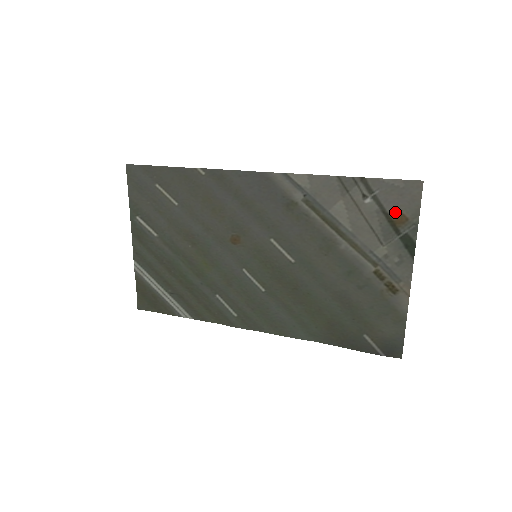
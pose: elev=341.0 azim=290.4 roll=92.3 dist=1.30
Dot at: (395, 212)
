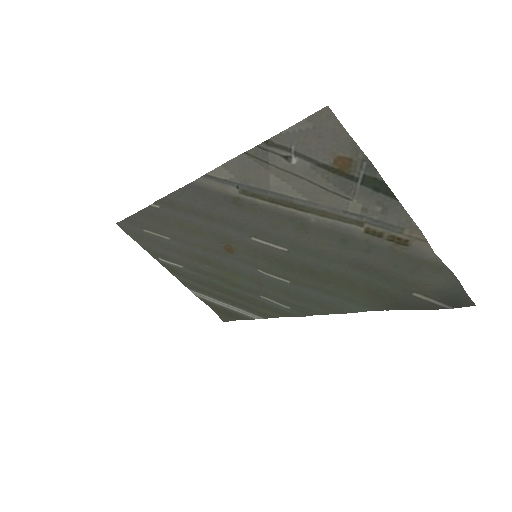
Dot at: (330, 159)
